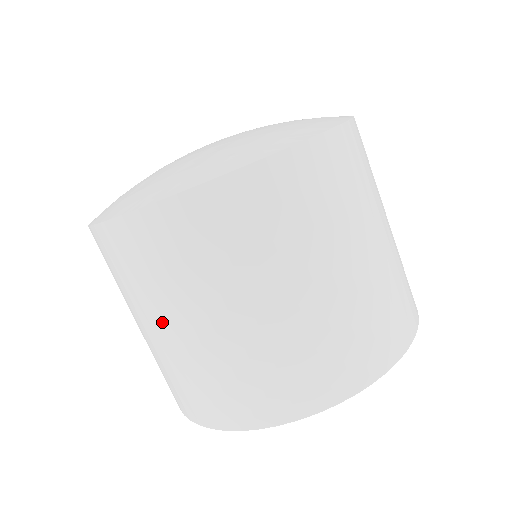
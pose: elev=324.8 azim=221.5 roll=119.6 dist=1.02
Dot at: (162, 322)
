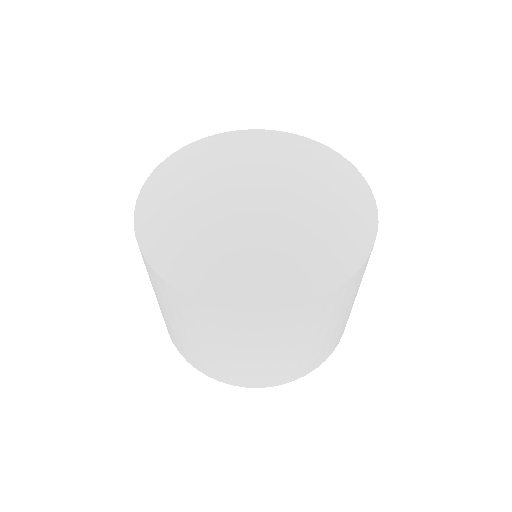
Dot at: occluded
